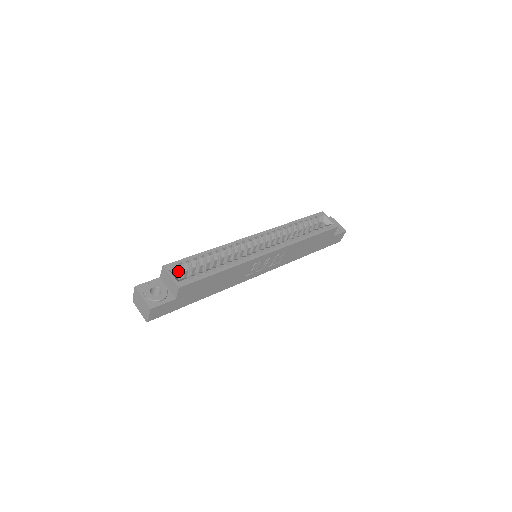
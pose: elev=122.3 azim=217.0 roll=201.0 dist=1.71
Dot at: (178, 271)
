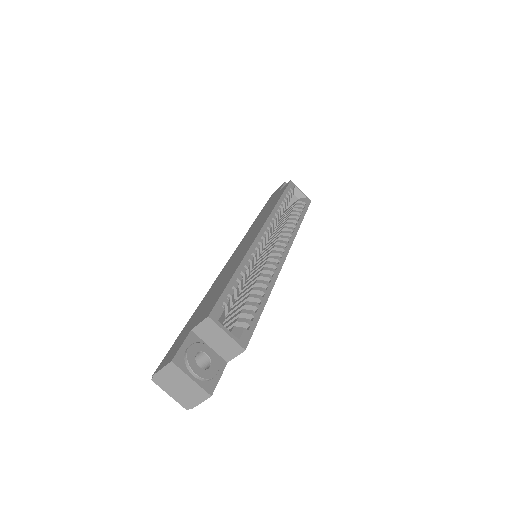
Dot at: (224, 317)
